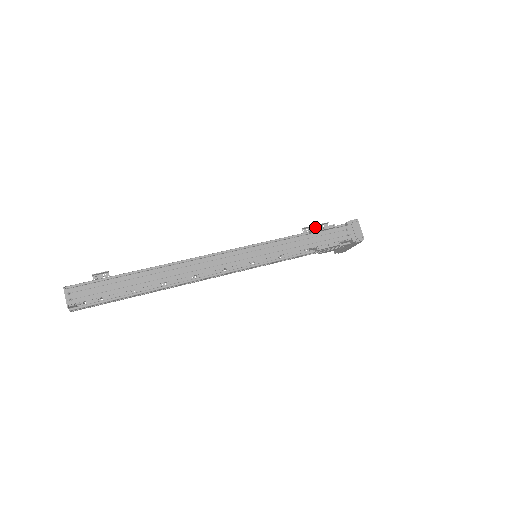
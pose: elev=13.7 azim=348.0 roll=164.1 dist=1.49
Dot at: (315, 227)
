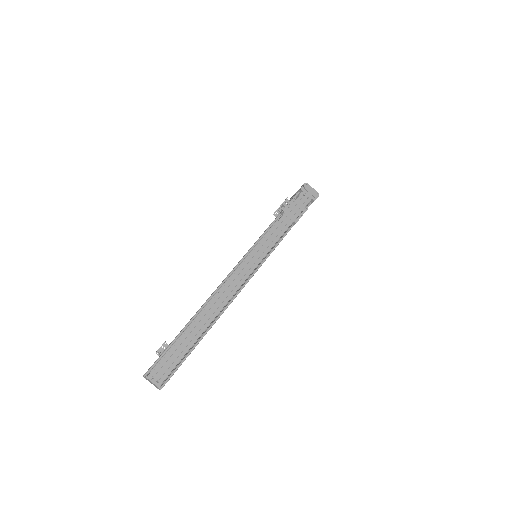
Dot at: (280, 207)
